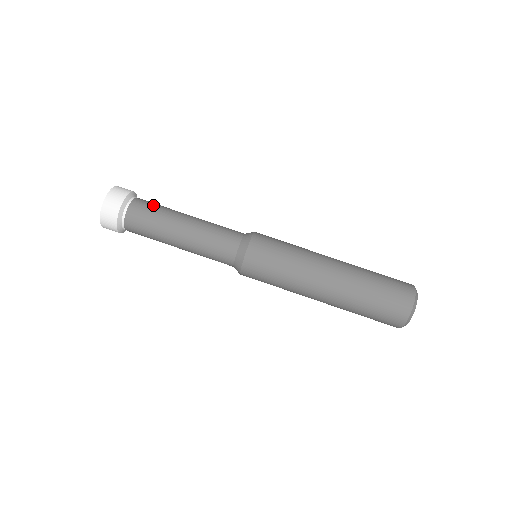
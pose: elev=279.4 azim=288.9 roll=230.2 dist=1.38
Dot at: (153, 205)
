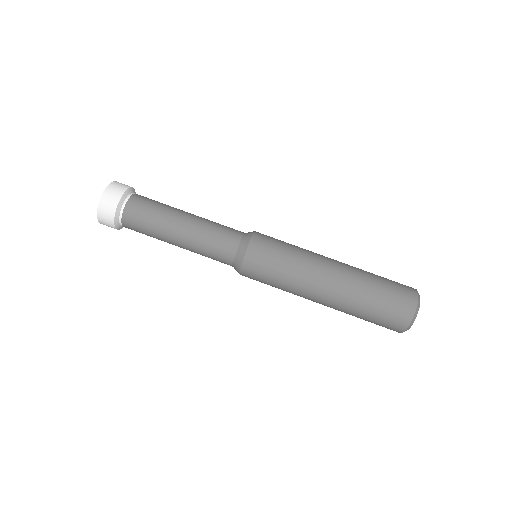
Dot at: occluded
